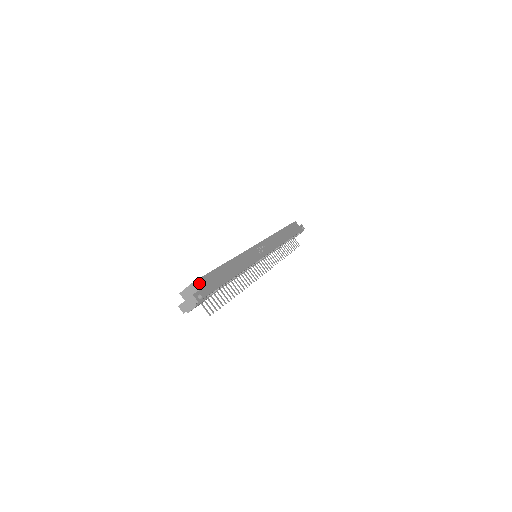
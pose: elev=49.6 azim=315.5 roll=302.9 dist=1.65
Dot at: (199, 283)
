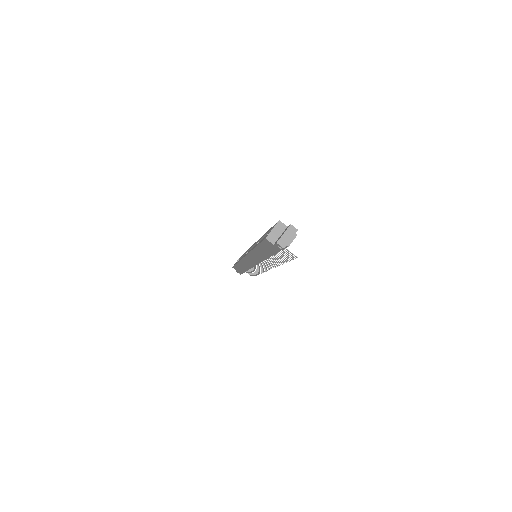
Dot at: (281, 224)
